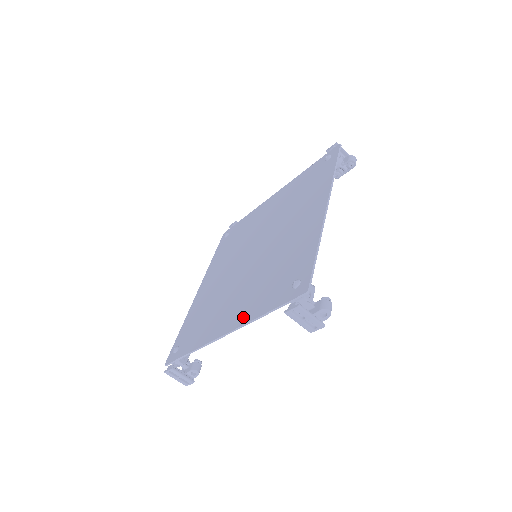
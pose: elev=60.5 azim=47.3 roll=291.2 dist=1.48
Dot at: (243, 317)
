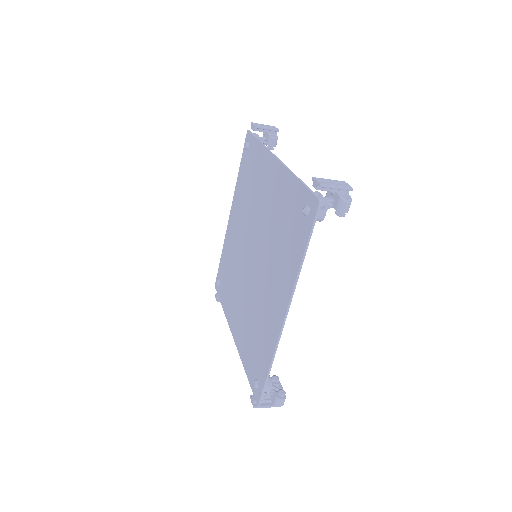
Dot at: (239, 344)
